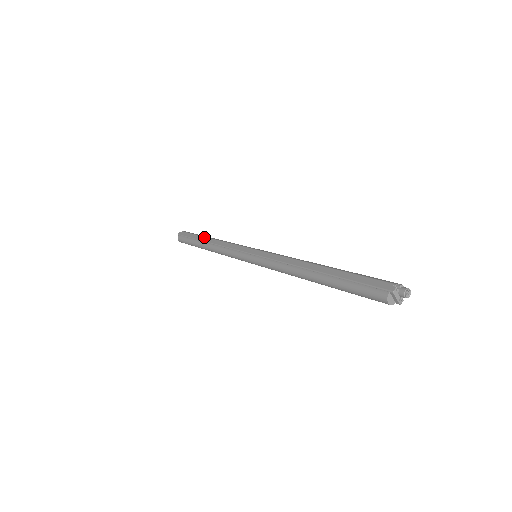
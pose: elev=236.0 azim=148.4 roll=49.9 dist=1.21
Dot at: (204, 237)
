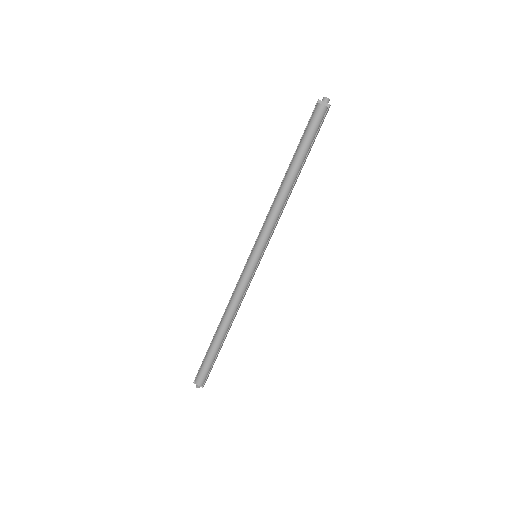
Dot at: (215, 333)
